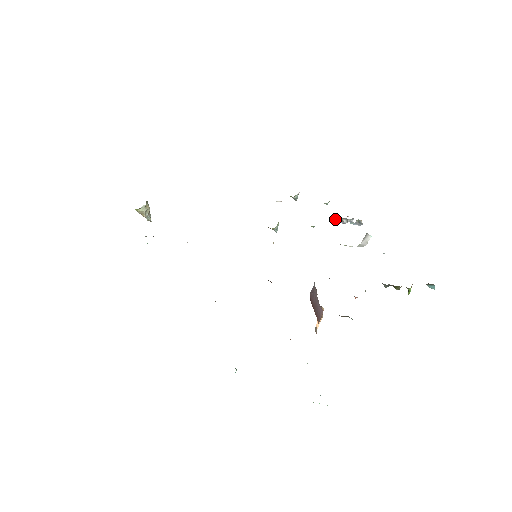
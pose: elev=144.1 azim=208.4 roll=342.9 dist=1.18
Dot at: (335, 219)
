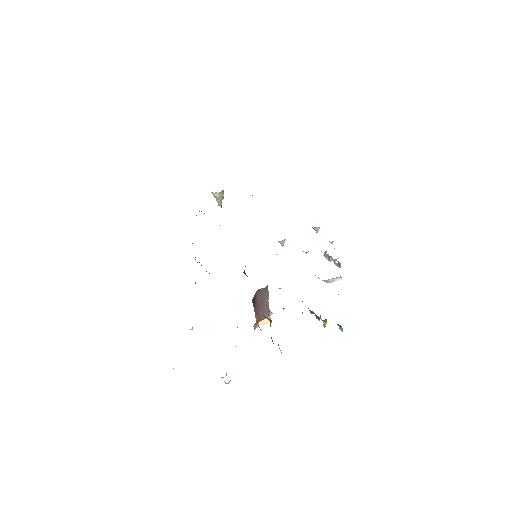
Dot at: (325, 255)
